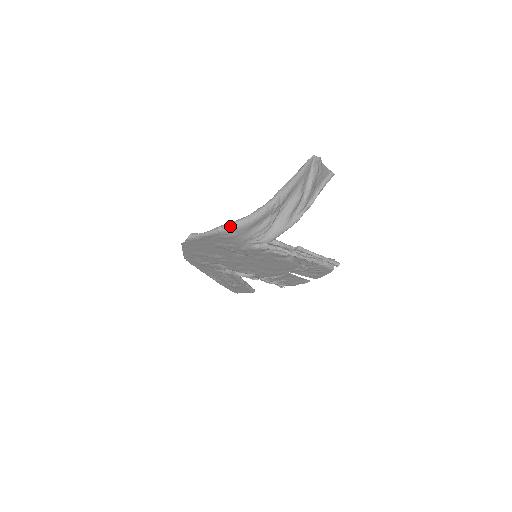
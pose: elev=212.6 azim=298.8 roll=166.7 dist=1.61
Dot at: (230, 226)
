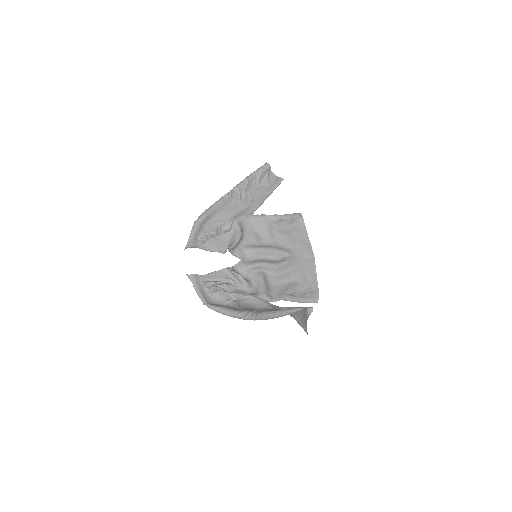
Dot at: occluded
